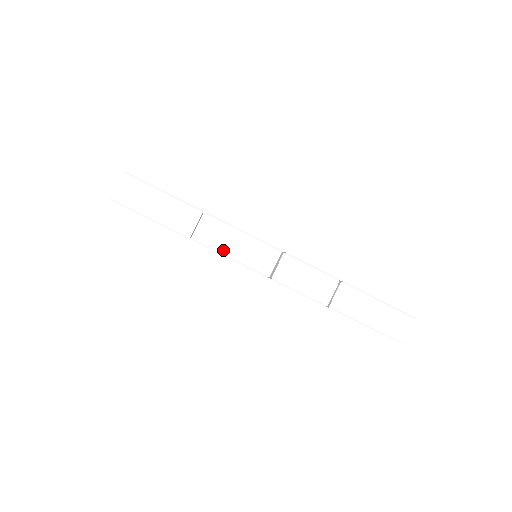
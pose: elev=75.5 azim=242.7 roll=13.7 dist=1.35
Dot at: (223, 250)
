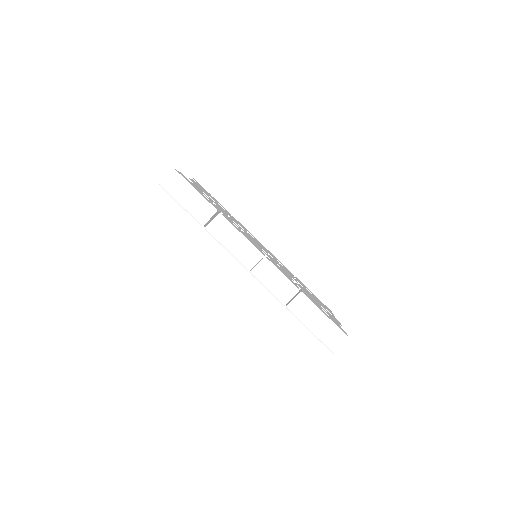
Dot at: (223, 242)
